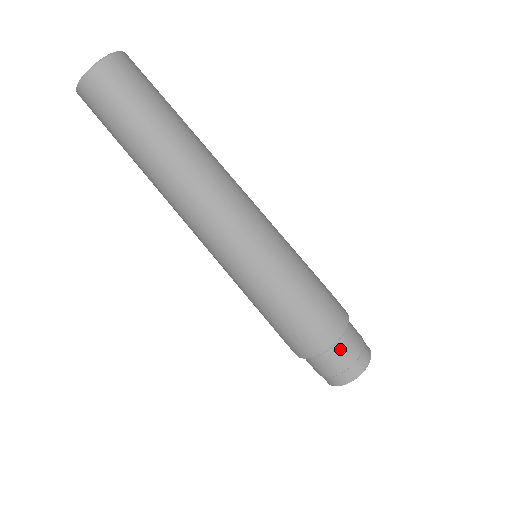
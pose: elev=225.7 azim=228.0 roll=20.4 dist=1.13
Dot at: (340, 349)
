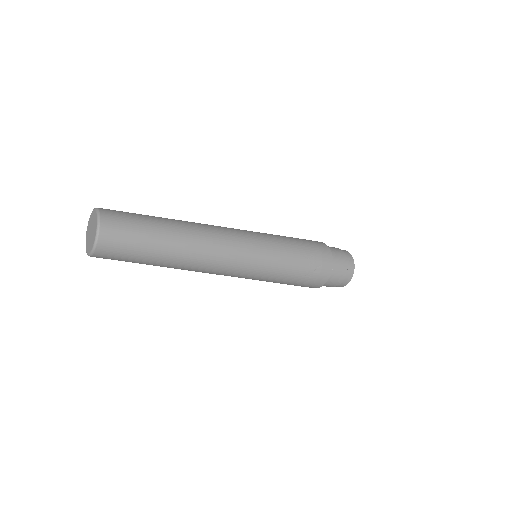
Dot at: (335, 255)
